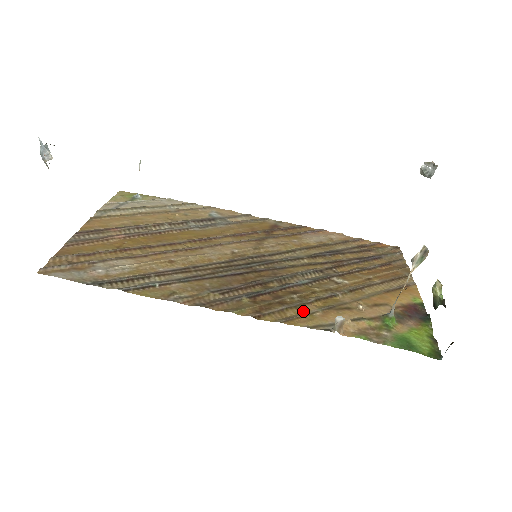
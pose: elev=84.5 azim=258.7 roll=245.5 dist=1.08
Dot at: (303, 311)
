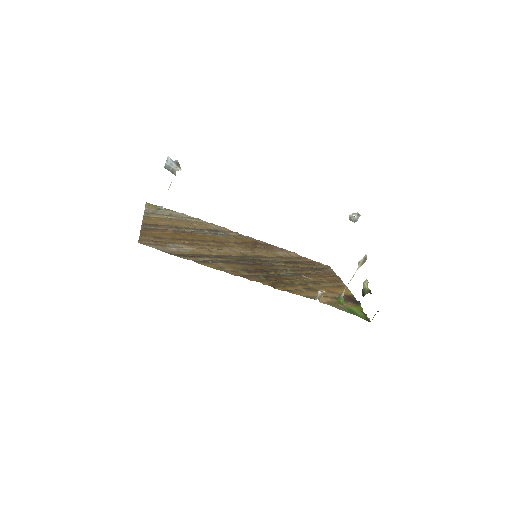
Dot at: (295, 288)
